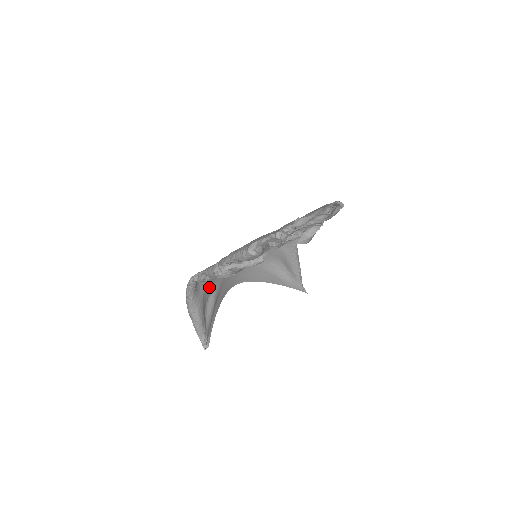
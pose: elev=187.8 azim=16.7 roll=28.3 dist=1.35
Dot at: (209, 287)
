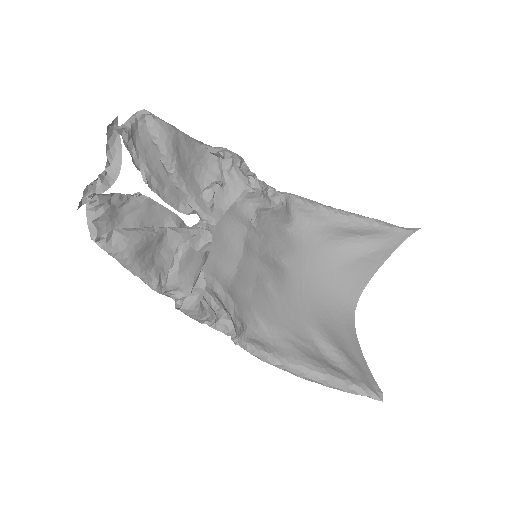
Dot at: (299, 336)
